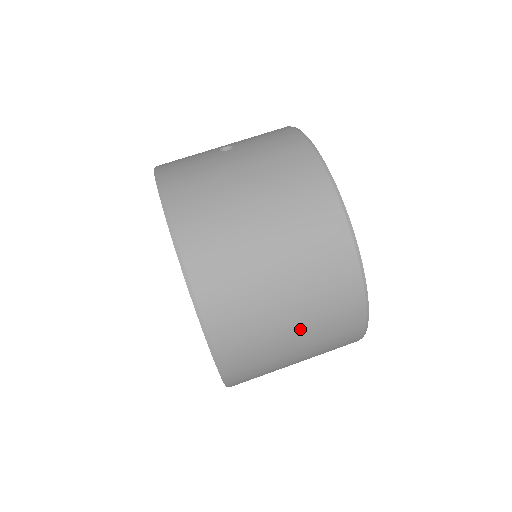
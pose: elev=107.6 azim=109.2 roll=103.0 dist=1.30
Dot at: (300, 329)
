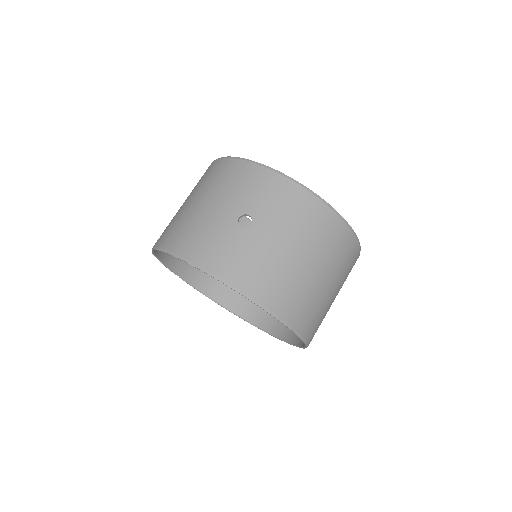
Dot at: occluded
